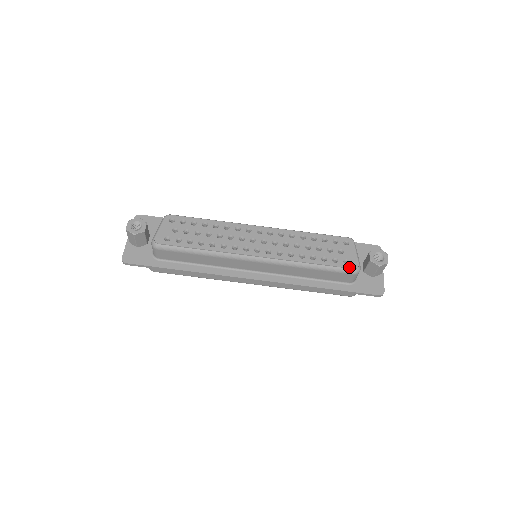
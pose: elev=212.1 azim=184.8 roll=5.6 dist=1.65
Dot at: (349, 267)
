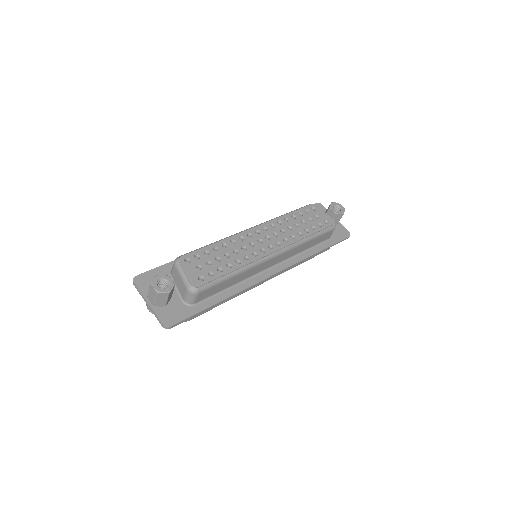
Dot at: (331, 225)
